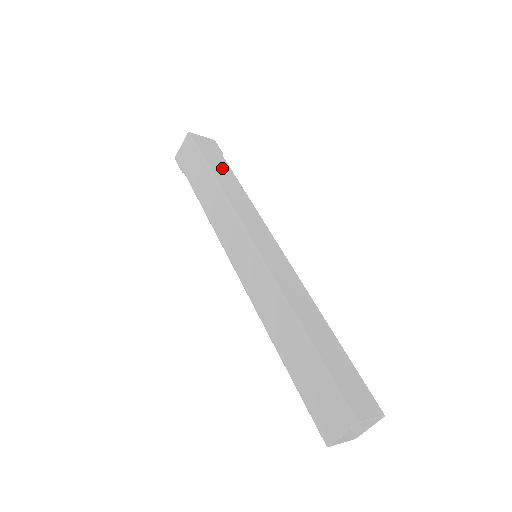
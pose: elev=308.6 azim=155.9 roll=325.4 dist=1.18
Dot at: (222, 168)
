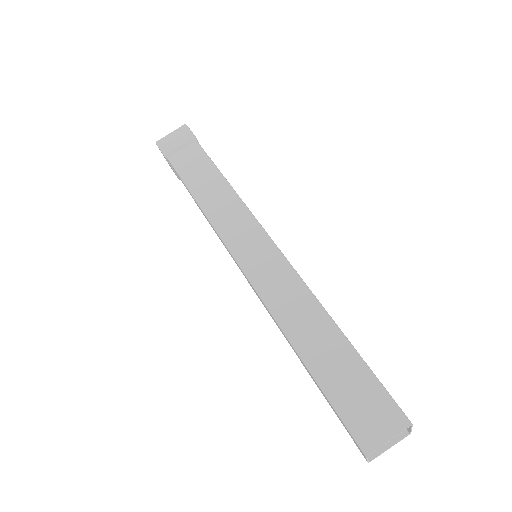
Dot at: (196, 164)
